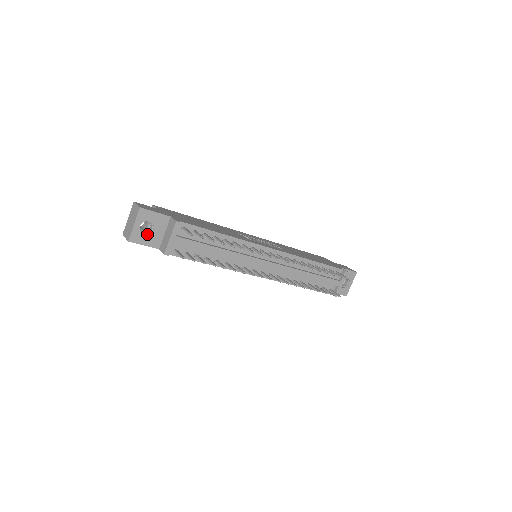
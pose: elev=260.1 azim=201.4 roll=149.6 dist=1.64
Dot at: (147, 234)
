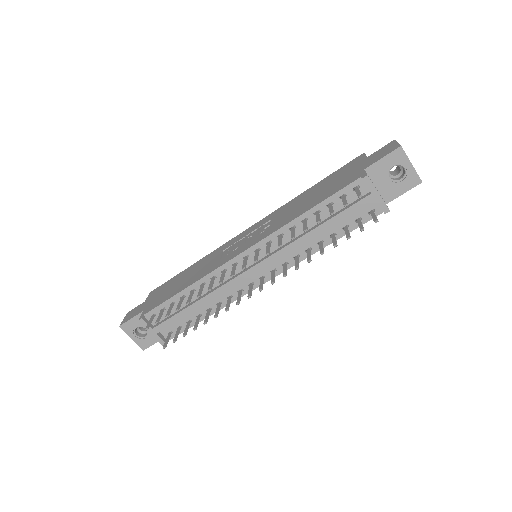
Dot at: (147, 335)
